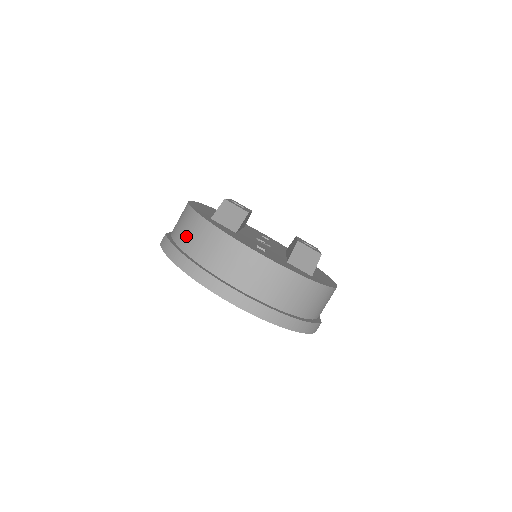
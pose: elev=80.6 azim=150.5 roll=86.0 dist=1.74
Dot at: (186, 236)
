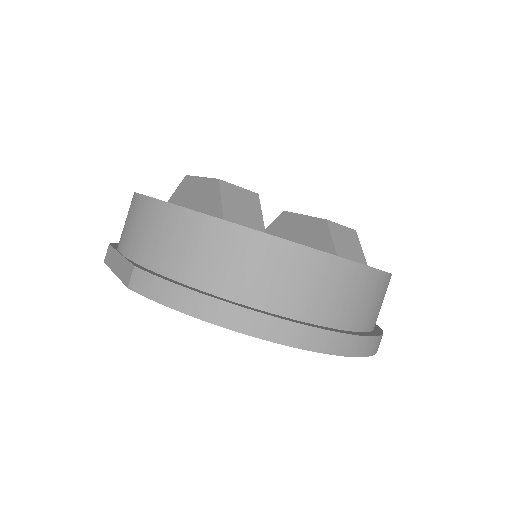
Dot at: (200, 263)
